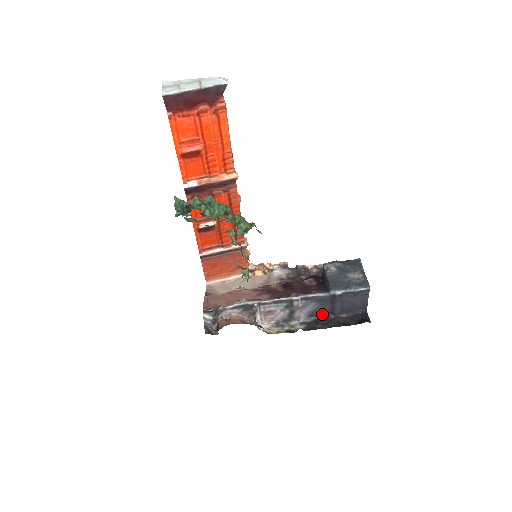
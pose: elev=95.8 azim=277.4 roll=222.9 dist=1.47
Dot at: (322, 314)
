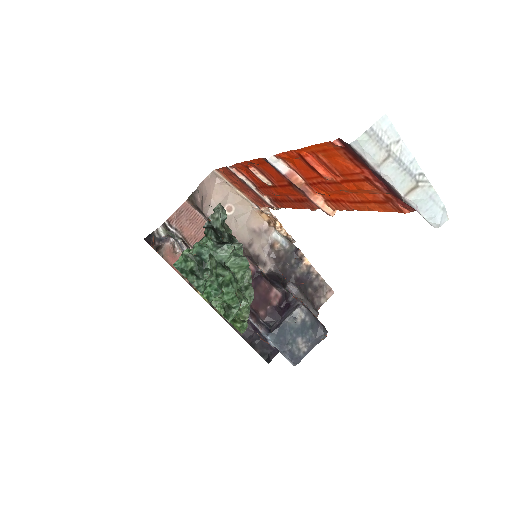
Dot at: occluded
